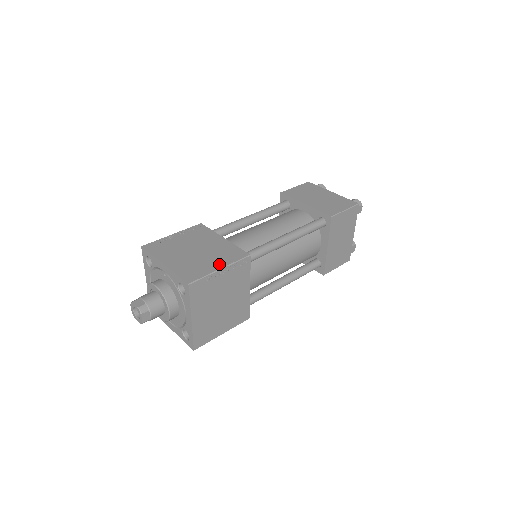
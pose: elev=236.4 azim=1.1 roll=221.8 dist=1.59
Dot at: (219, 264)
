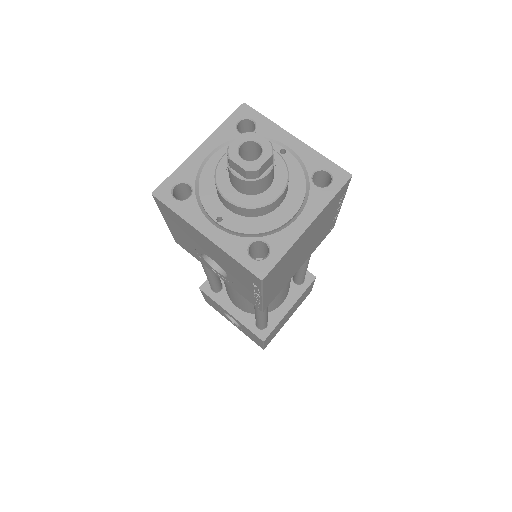
Dot at: occluded
